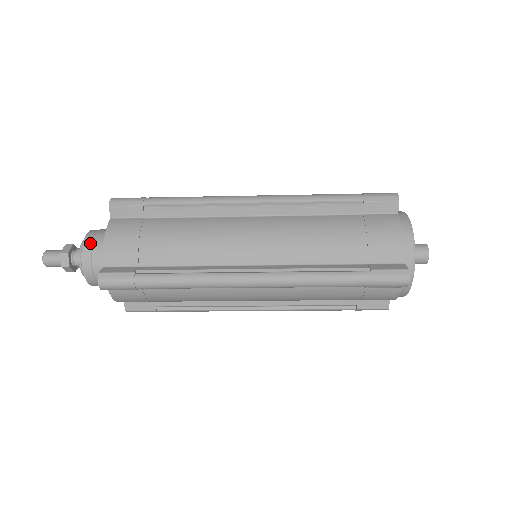
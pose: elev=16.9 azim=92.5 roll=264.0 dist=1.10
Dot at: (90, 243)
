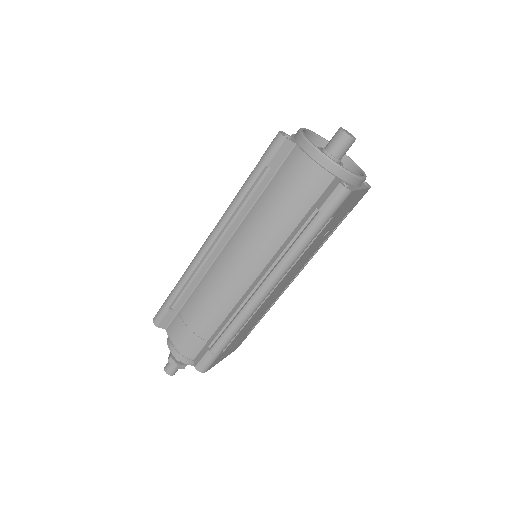
Dot at: occluded
